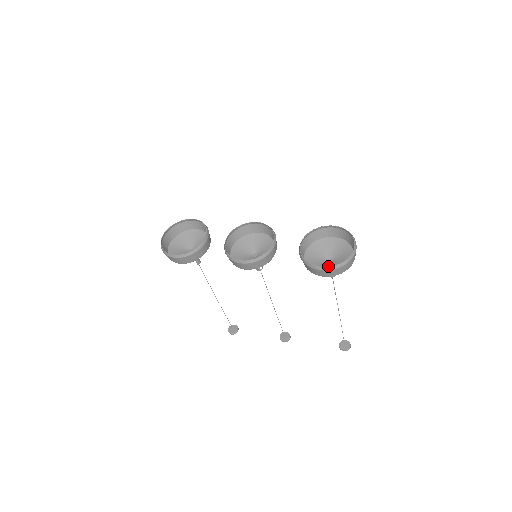
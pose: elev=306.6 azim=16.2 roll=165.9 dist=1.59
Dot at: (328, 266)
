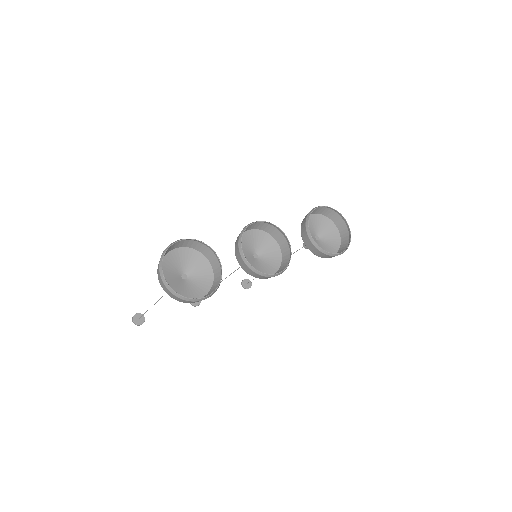
Dot at: (322, 244)
